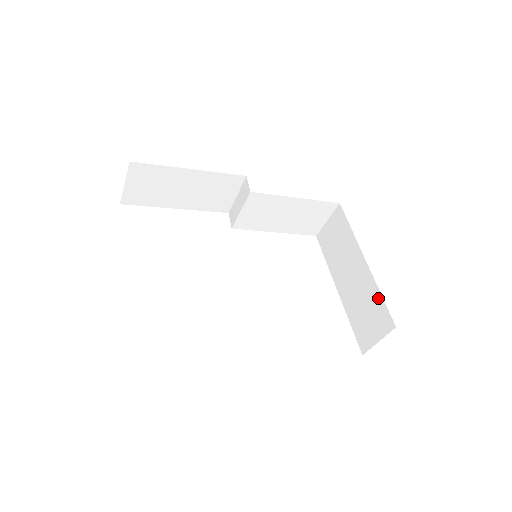
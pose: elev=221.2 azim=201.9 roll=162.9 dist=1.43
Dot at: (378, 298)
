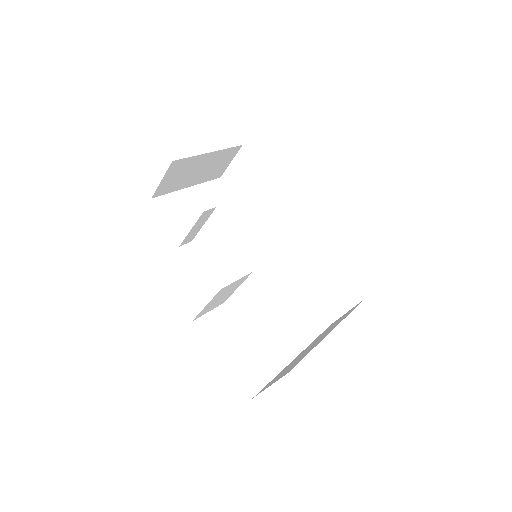
Dot at: (305, 355)
